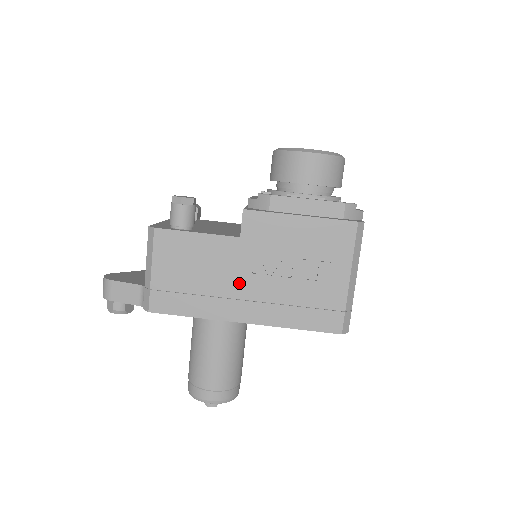
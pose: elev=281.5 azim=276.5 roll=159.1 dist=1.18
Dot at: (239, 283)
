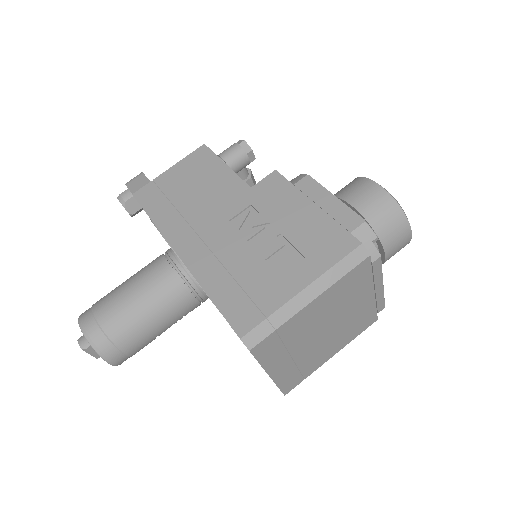
Dot at: (211, 220)
